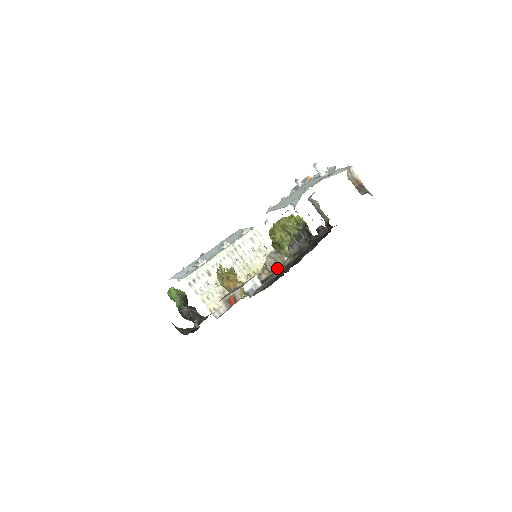
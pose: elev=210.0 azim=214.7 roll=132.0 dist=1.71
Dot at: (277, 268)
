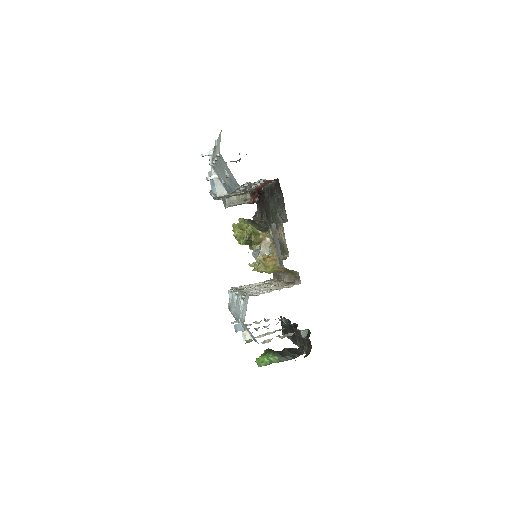
Dot at: (274, 247)
